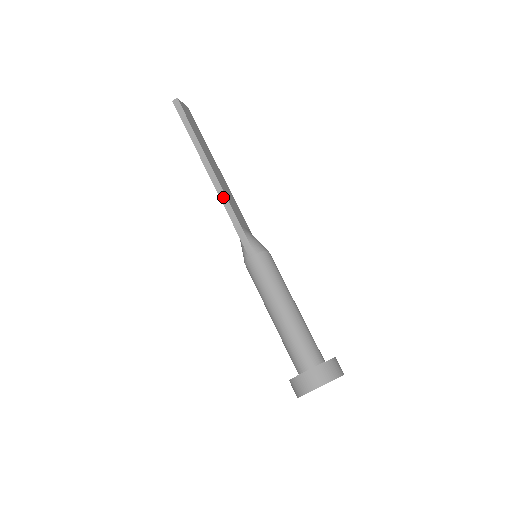
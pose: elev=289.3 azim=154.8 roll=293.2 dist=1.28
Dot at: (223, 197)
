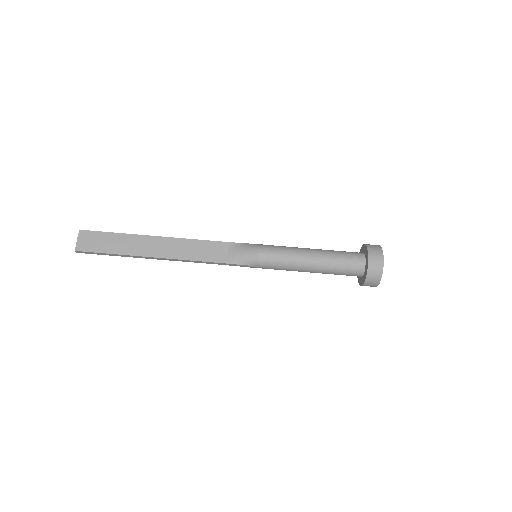
Dot at: (195, 262)
